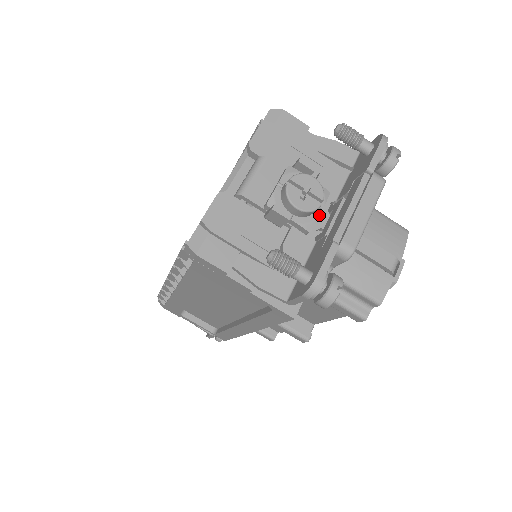
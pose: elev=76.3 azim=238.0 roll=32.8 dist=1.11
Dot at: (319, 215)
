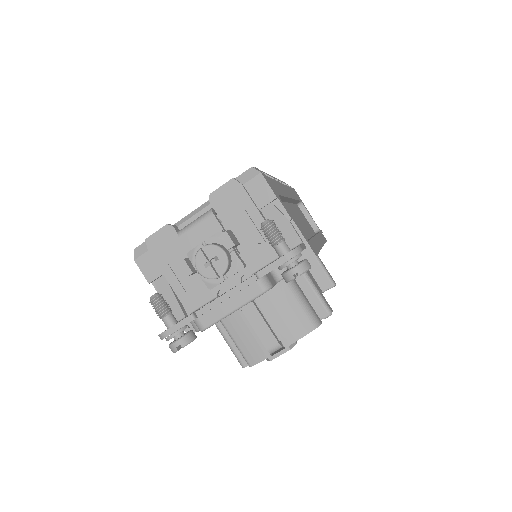
Dot at: (223, 281)
